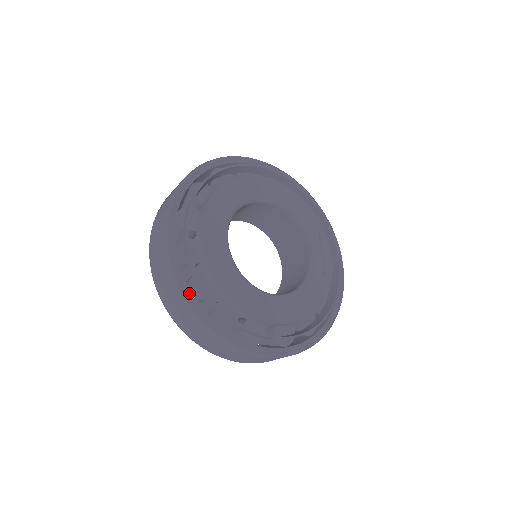
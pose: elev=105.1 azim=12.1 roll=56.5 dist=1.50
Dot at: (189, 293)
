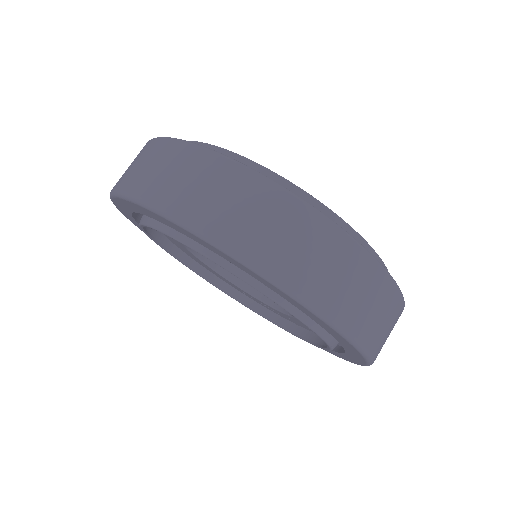
Dot at: occluded
